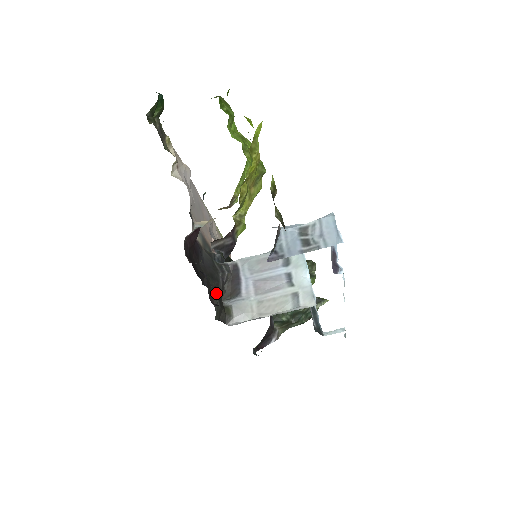
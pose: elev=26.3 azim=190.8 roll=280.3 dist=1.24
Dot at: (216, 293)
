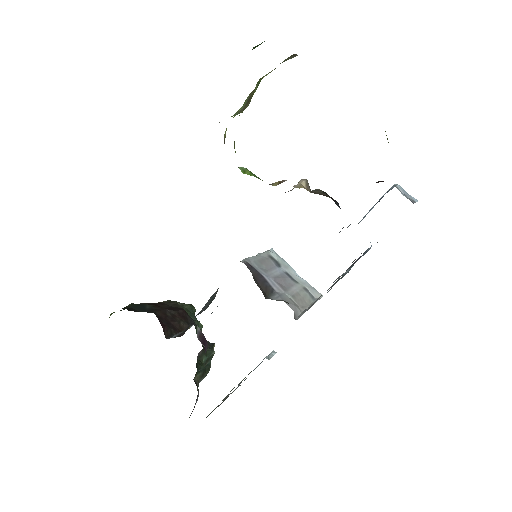
Dot at: occluded
